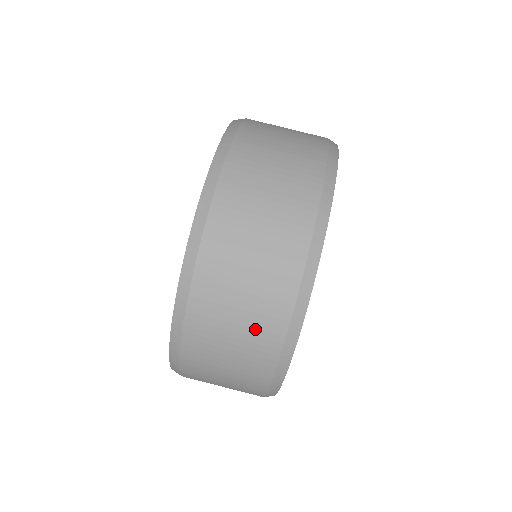
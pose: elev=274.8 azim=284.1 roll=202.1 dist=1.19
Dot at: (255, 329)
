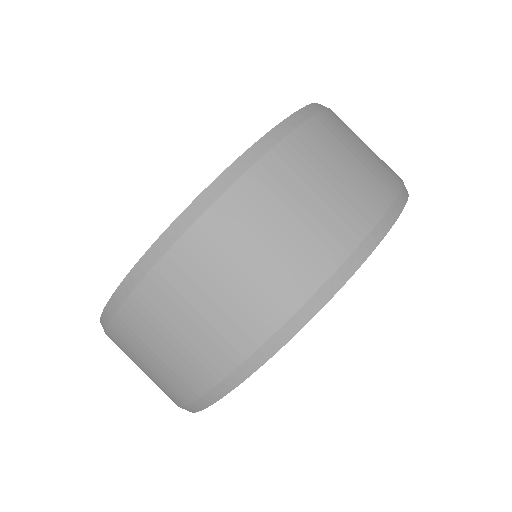
Dot at: (158, 384)
